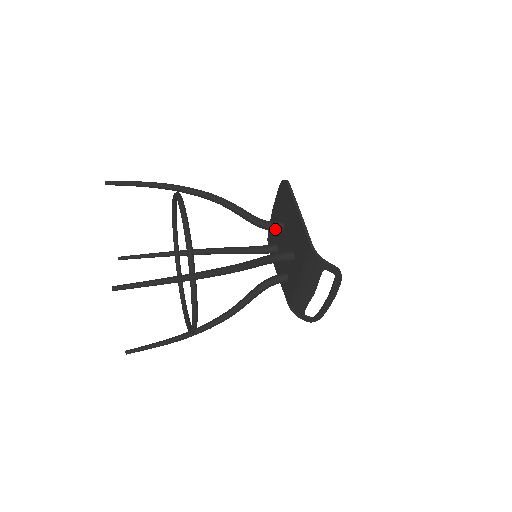
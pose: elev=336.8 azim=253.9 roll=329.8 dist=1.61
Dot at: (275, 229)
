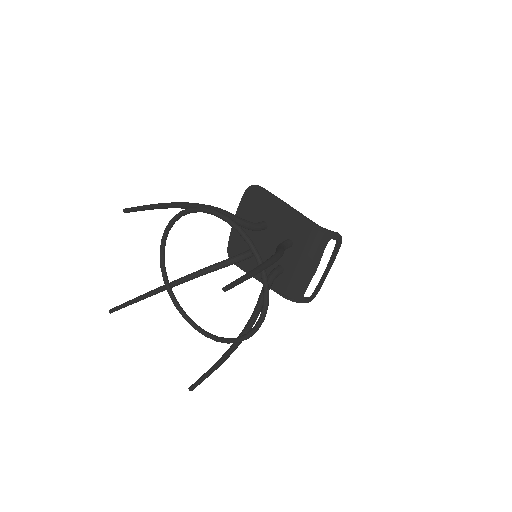
Dot at: (262, 228)
